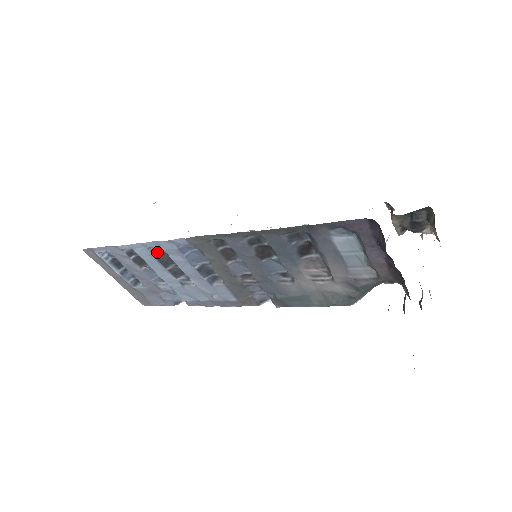
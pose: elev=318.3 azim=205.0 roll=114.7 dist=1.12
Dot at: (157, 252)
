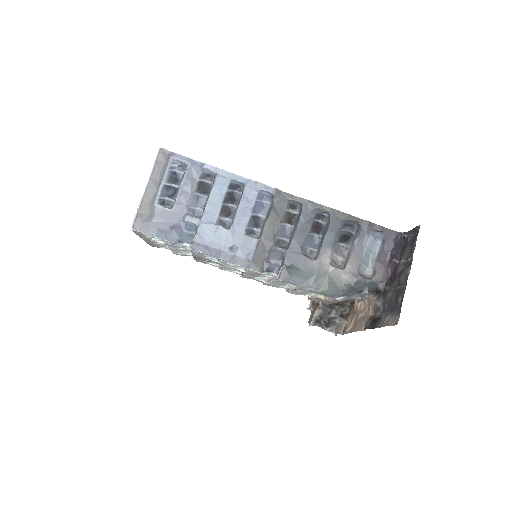
Dot at: (234, 187)
